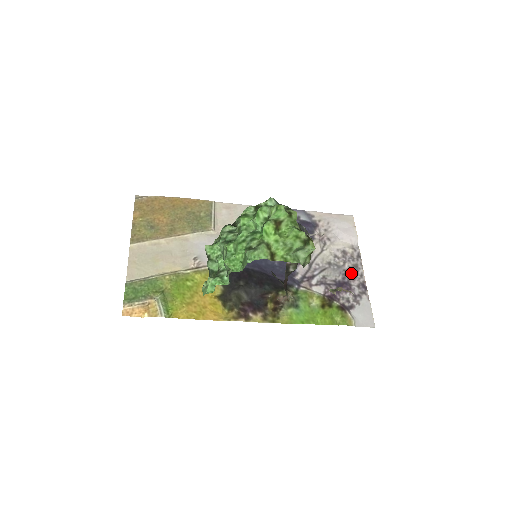
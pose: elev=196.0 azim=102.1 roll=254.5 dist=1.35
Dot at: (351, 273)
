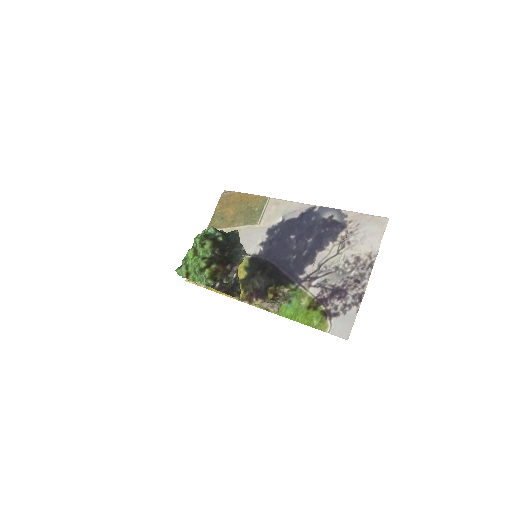
Dot at: (354, 281)
